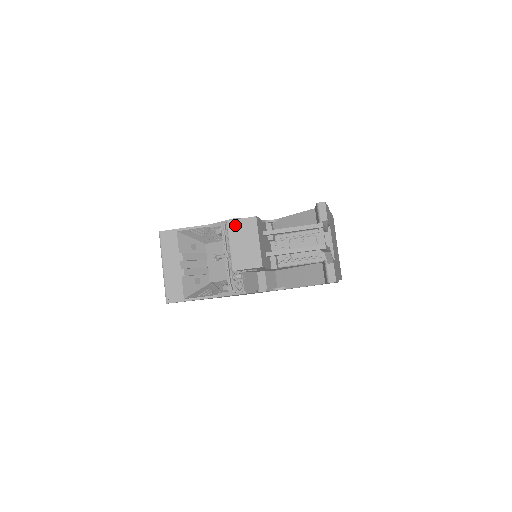
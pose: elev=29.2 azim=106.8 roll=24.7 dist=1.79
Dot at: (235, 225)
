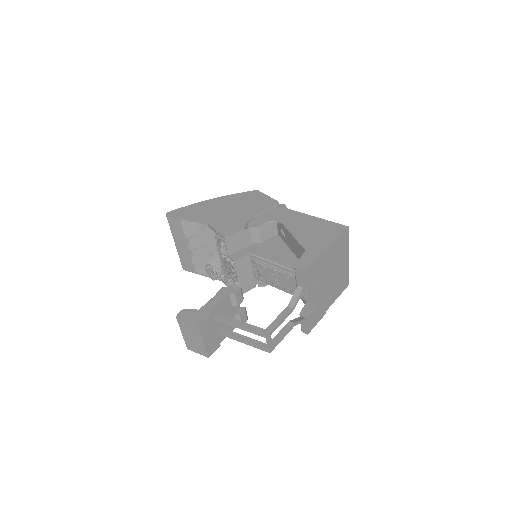
Dot at: (182, 323)
